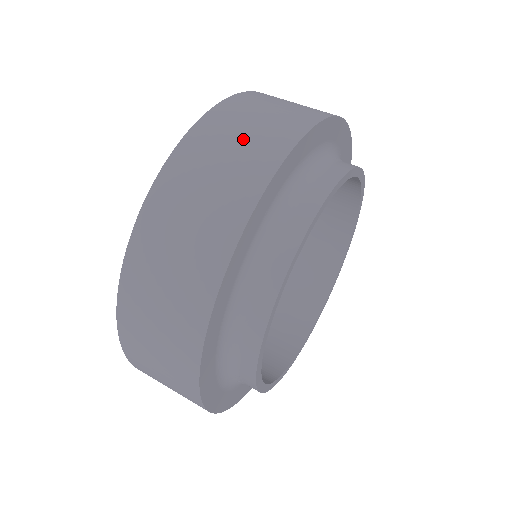
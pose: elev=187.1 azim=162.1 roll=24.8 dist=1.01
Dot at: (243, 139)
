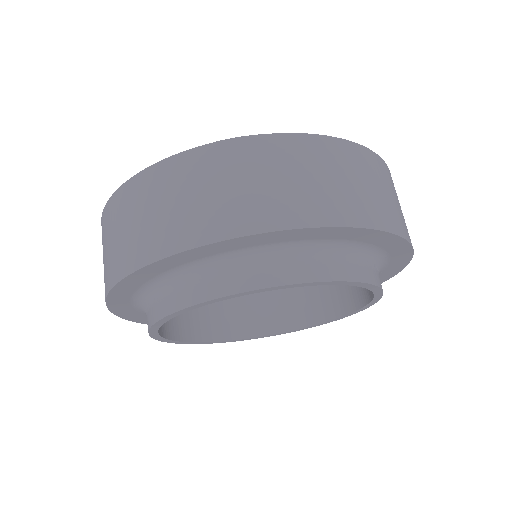
Dot at: (230, 190)
